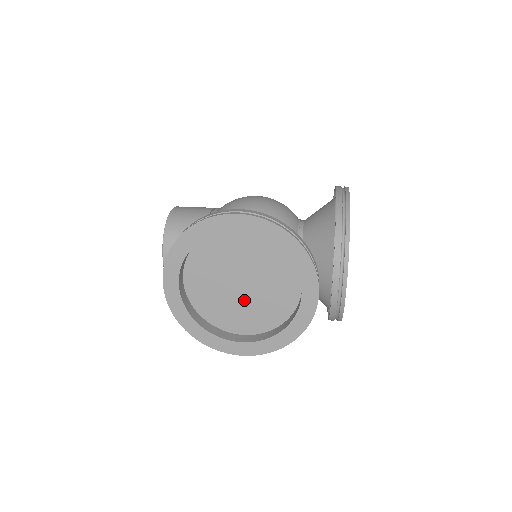
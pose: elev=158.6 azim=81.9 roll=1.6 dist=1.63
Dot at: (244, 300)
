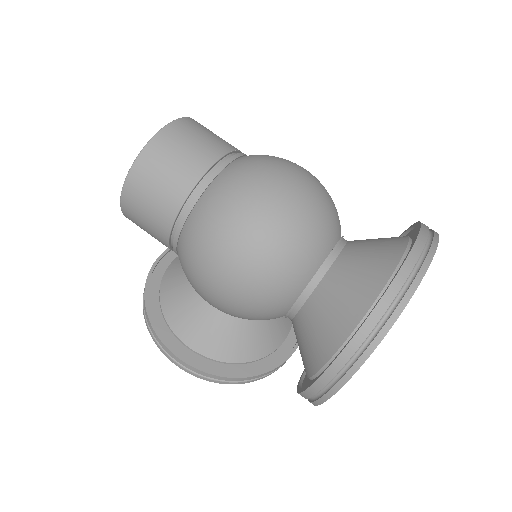
Dot at: occluded
